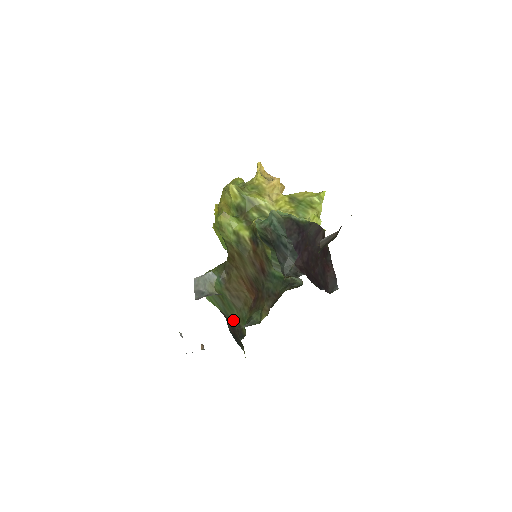
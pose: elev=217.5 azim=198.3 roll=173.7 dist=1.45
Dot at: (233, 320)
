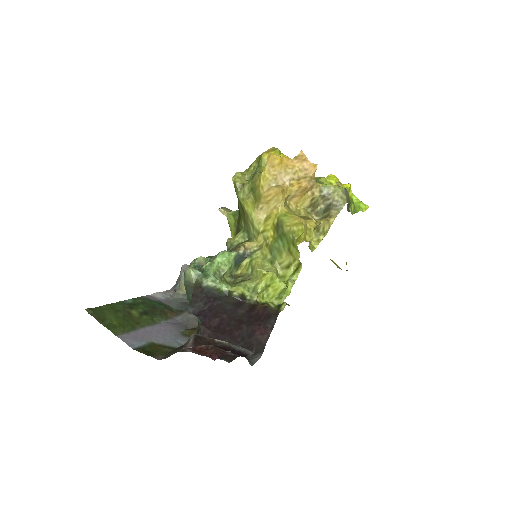
Dot at: occluded
